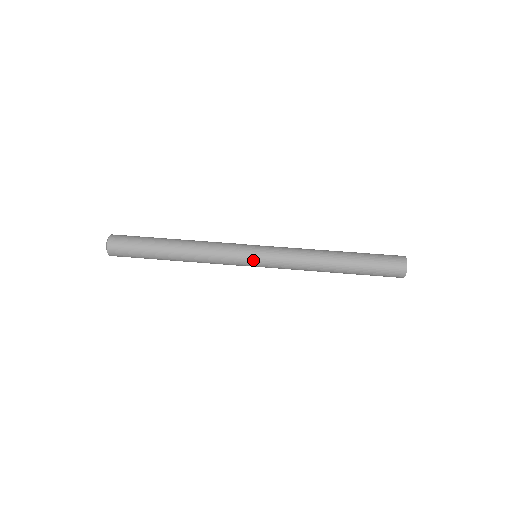
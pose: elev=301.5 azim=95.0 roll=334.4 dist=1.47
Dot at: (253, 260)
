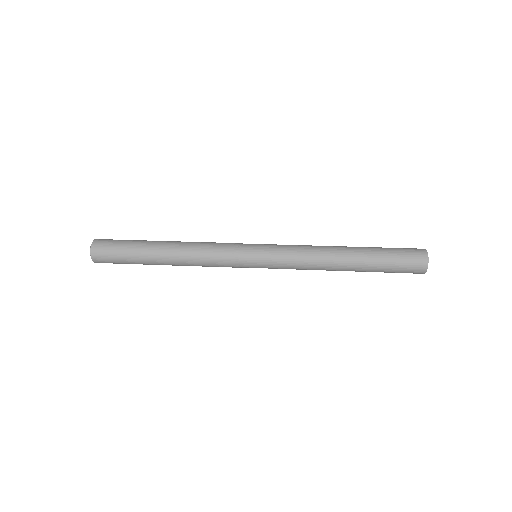
Dot at: (253, 248)
